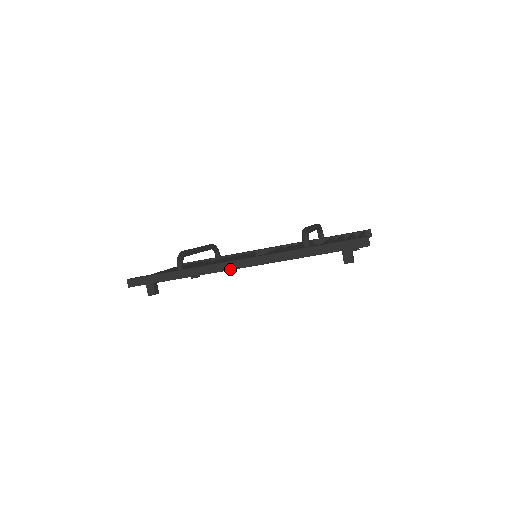
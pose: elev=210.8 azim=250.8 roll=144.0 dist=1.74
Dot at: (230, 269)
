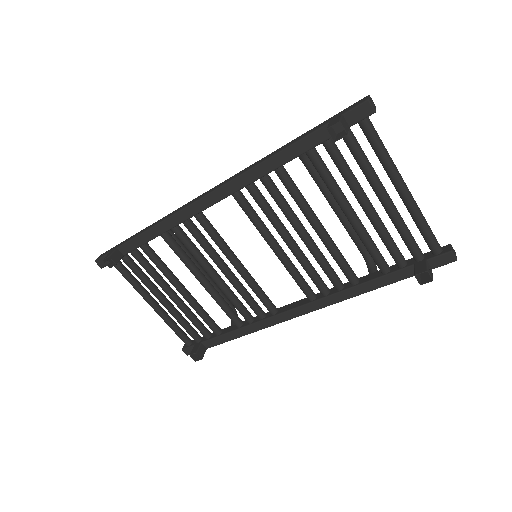
Dot at: (194, 201)
